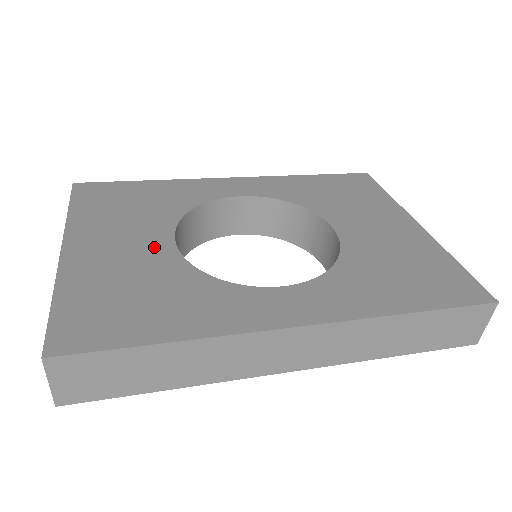
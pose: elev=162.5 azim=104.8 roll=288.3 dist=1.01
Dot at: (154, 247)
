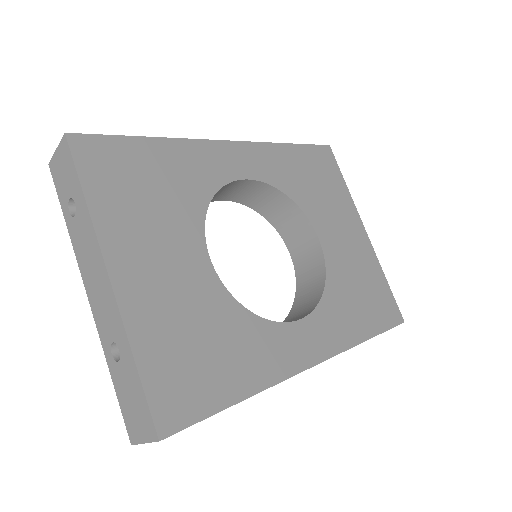
Dot at: (196, 271)
